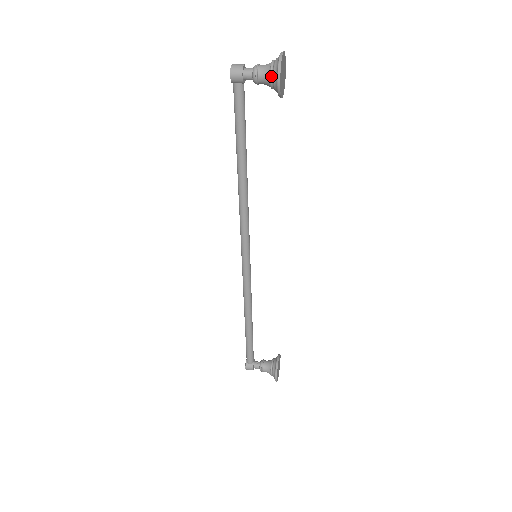
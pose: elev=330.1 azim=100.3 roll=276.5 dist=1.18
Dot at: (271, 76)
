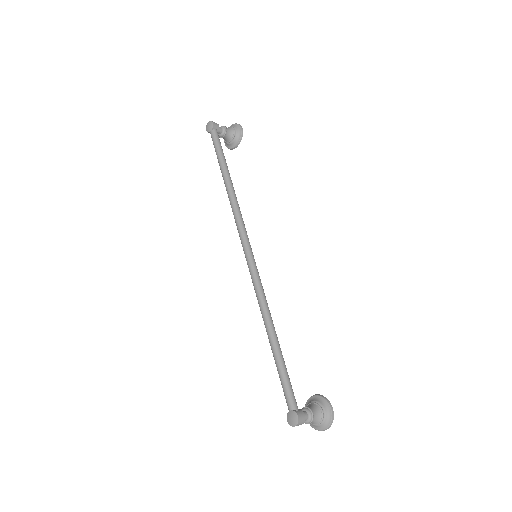
Dot at: (234, 129)
